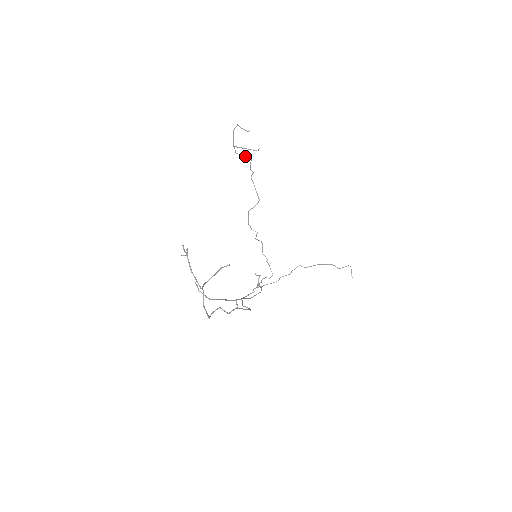
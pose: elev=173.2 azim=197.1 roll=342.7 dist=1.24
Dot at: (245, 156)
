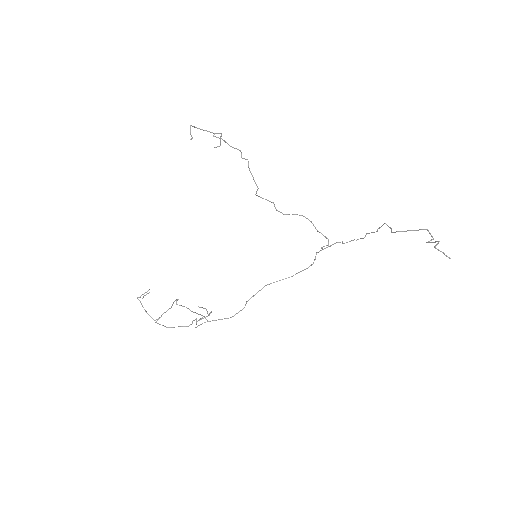
Dot at: occluded
